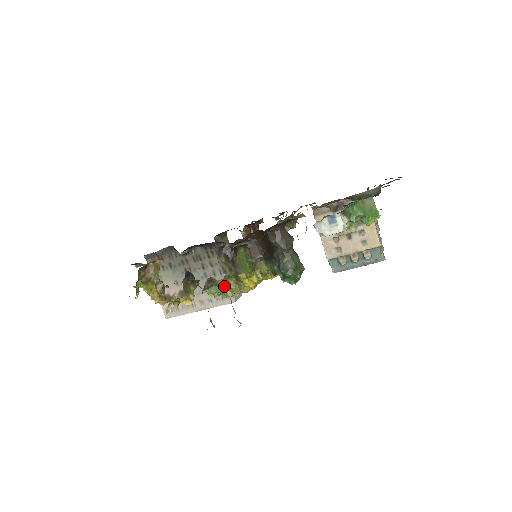
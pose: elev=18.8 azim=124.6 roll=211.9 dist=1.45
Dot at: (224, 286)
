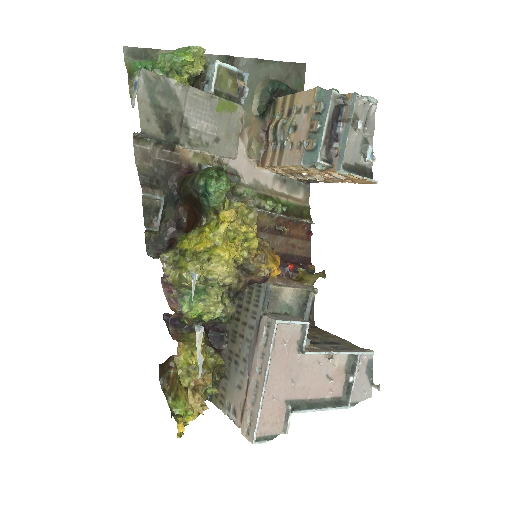
Dot at: (180, 276)
